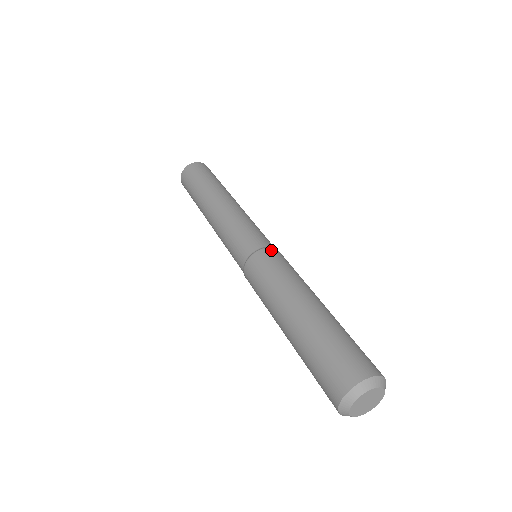
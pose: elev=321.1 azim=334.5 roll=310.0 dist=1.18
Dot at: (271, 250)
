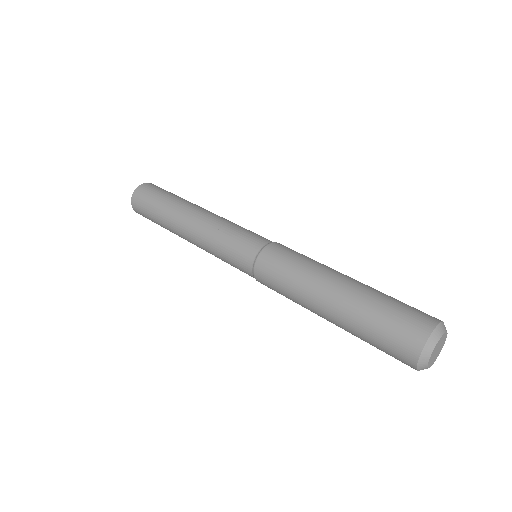
Dot at: (276, 244)
